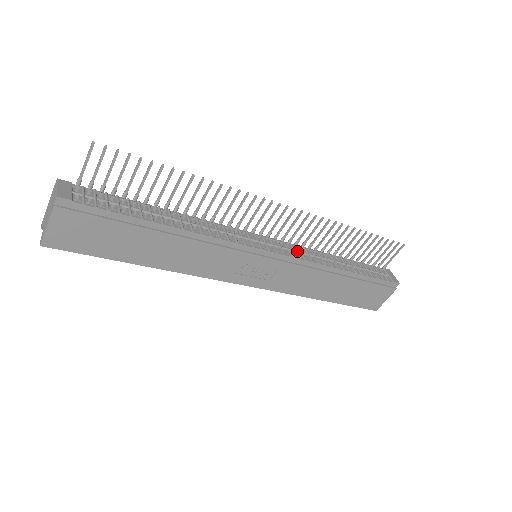
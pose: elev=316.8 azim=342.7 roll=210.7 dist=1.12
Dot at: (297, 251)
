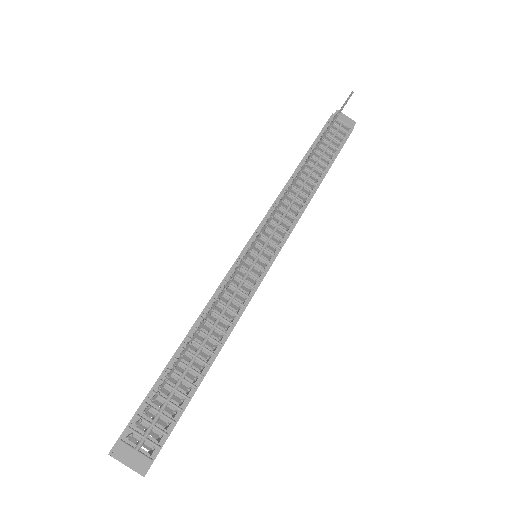
Dot at: (284, 216)
